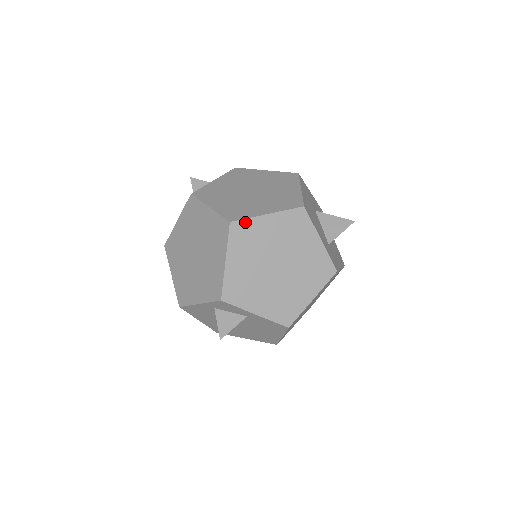
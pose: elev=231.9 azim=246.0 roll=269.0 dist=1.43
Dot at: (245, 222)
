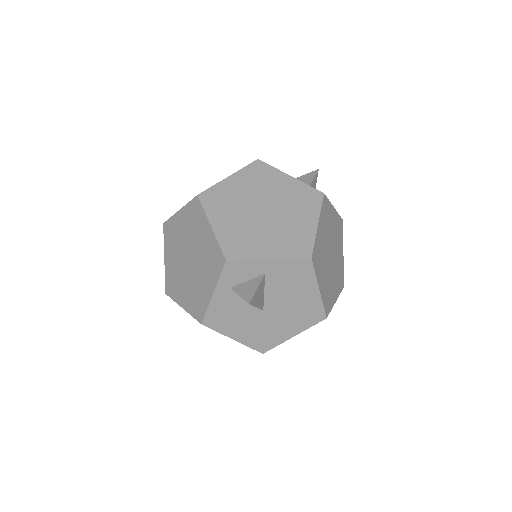
Dot at: (211, 190)
